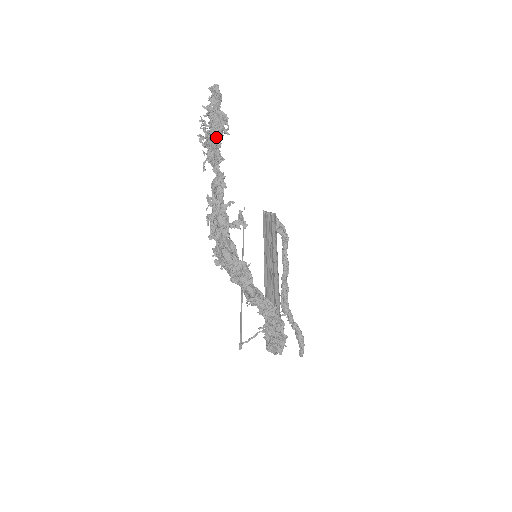
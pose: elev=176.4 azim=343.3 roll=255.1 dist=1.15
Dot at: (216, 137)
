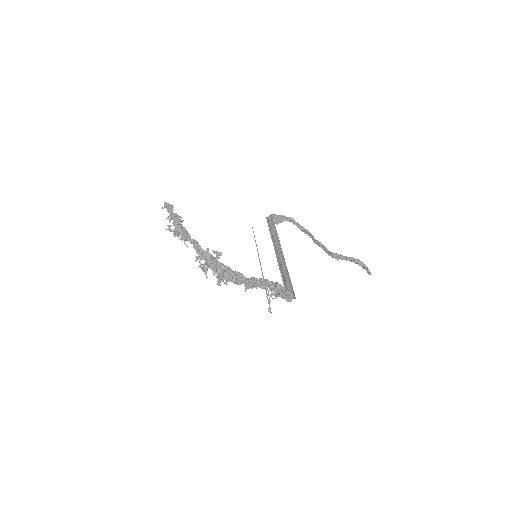
Dot at: (179, 228)
